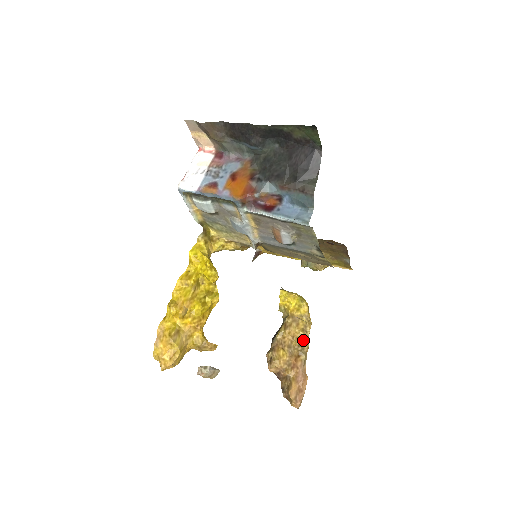
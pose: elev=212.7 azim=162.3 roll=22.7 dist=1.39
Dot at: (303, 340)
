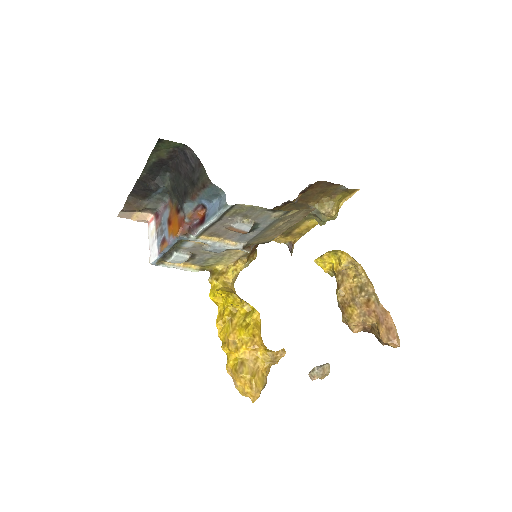
Dot at: (362, 284)
